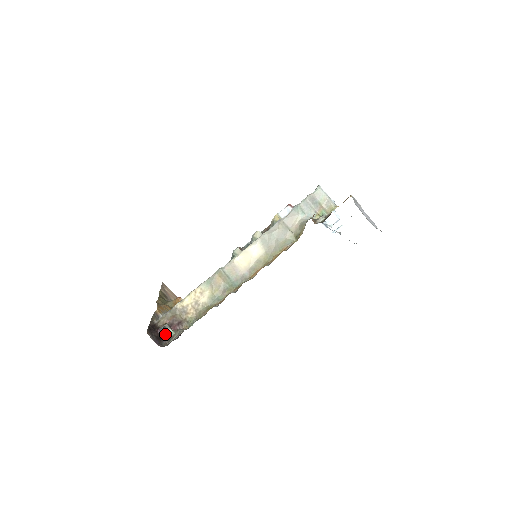
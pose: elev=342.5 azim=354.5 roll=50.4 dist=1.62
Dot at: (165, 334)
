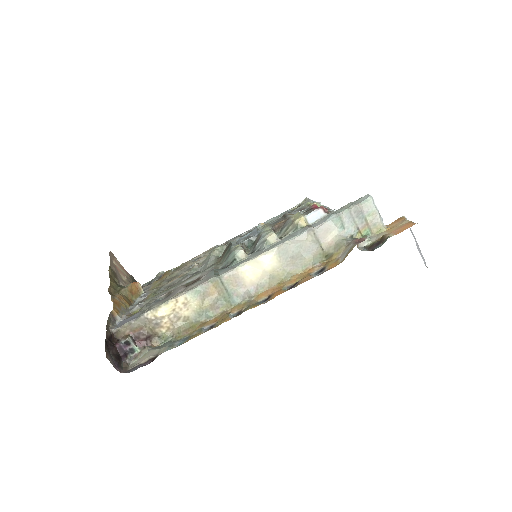
Dot at: (126, 351)
